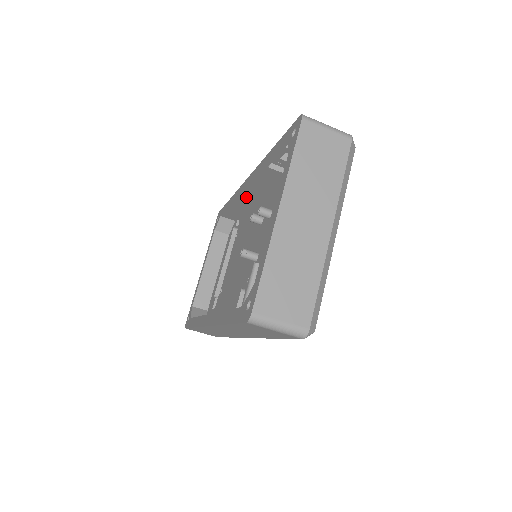
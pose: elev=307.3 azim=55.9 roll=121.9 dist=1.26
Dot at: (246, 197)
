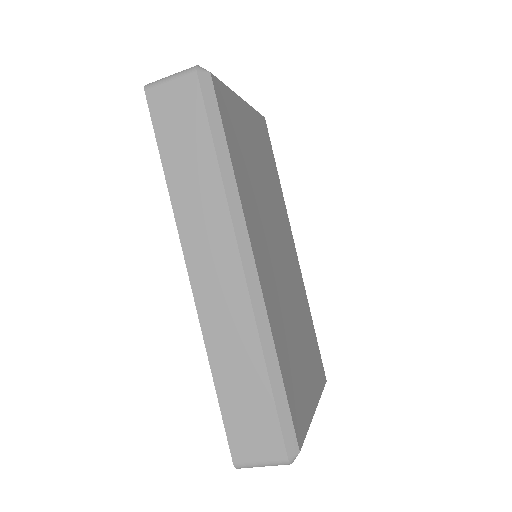
Dot at: occluded
